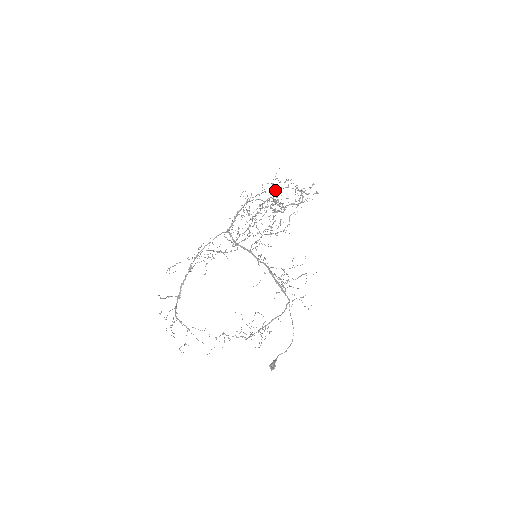
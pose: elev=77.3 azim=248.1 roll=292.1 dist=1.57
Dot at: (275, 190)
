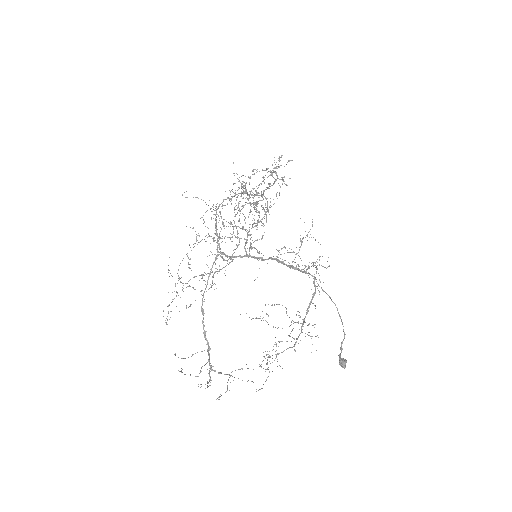
Dot at: (243, 185)
